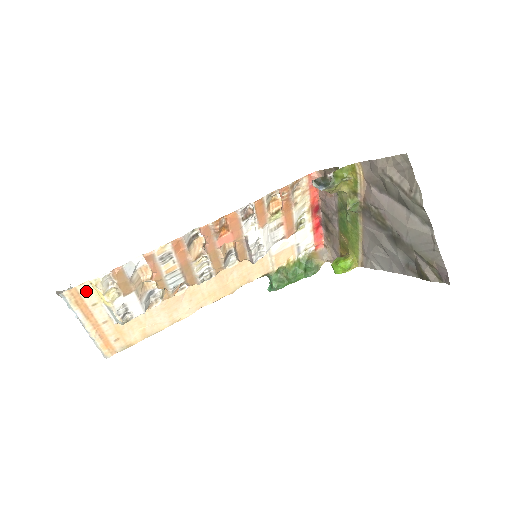
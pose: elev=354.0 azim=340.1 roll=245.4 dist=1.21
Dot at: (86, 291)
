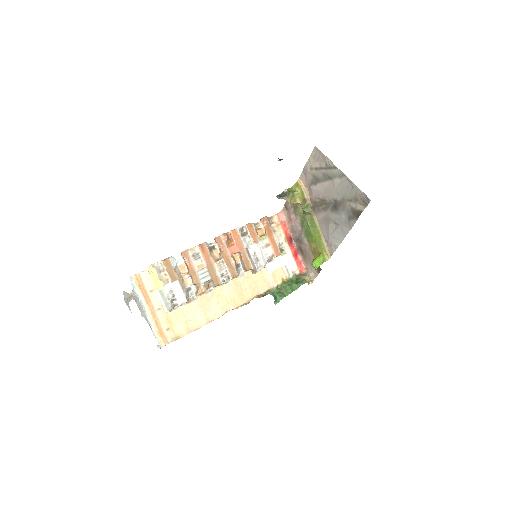
Dot at: (146, 278)
